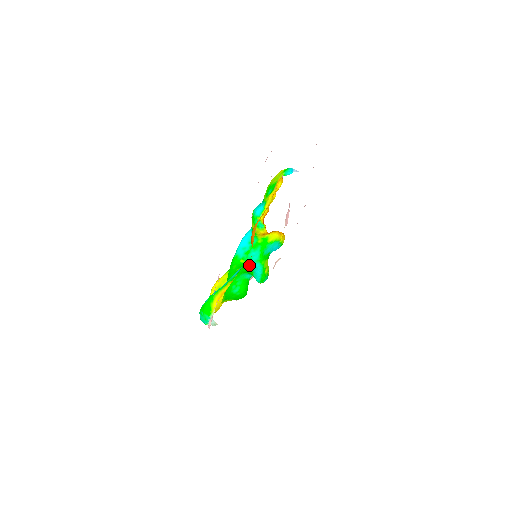
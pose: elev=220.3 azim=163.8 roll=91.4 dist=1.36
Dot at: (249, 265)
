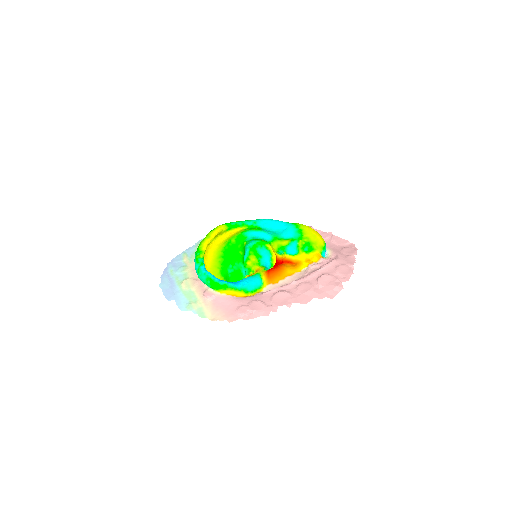
Dot at: (245, 249)
